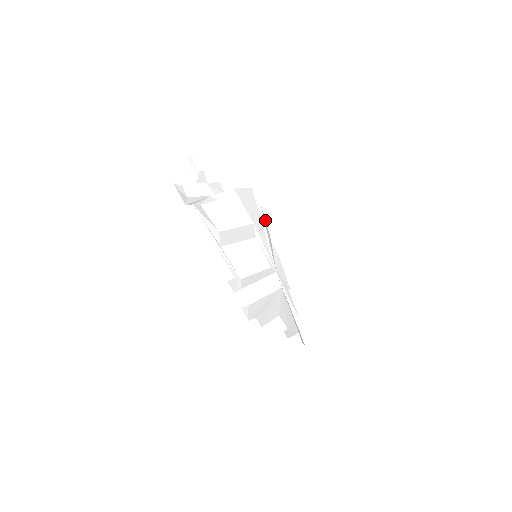
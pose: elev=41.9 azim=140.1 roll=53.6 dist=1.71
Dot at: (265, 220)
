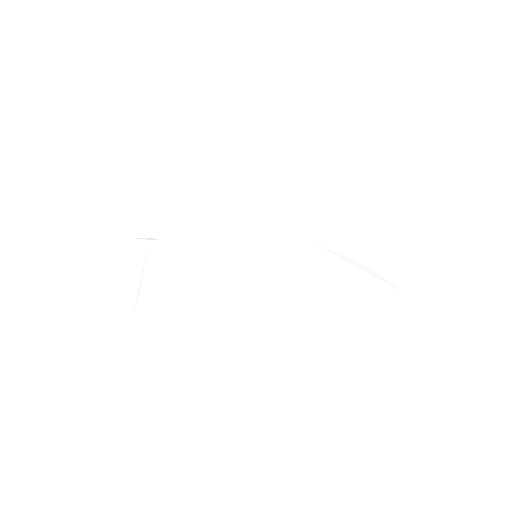
Dot at: (235, 168)
